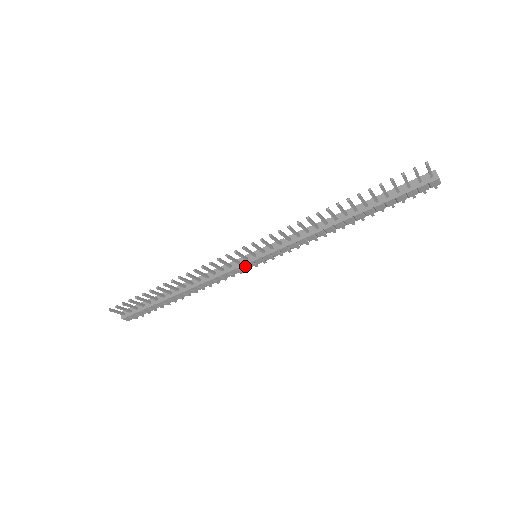
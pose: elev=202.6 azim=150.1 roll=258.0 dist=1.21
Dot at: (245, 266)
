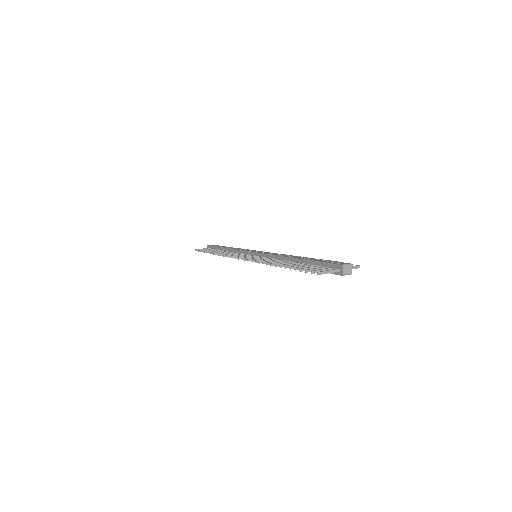
Dot at: occluded
